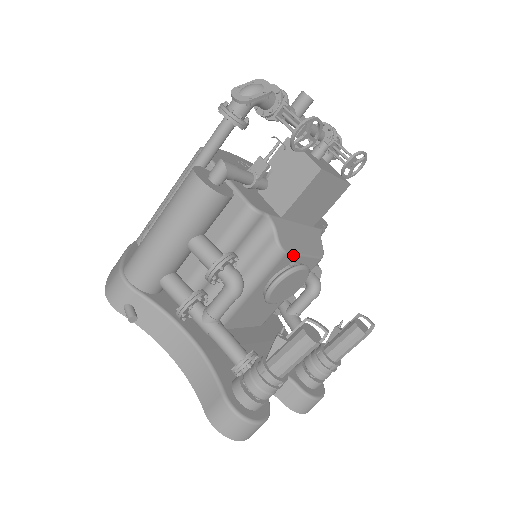
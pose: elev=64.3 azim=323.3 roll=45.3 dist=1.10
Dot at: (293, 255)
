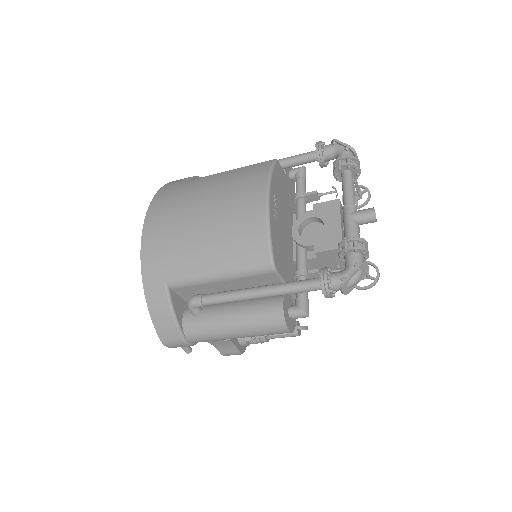
Dot at: occluded
